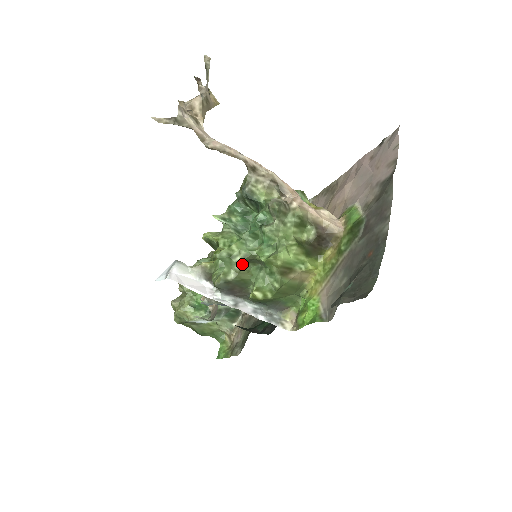
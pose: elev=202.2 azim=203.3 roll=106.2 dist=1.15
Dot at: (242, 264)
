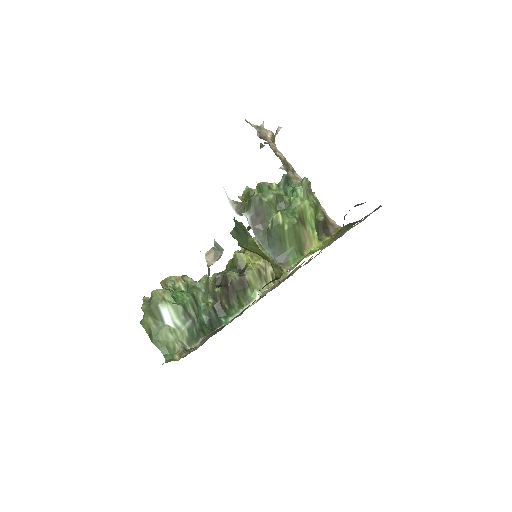
Dot at: (275, 198)
